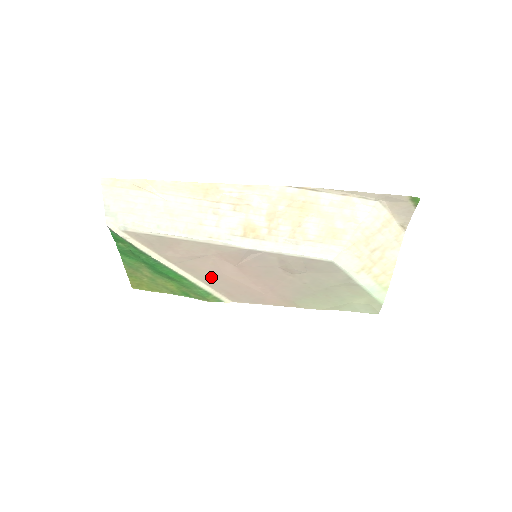
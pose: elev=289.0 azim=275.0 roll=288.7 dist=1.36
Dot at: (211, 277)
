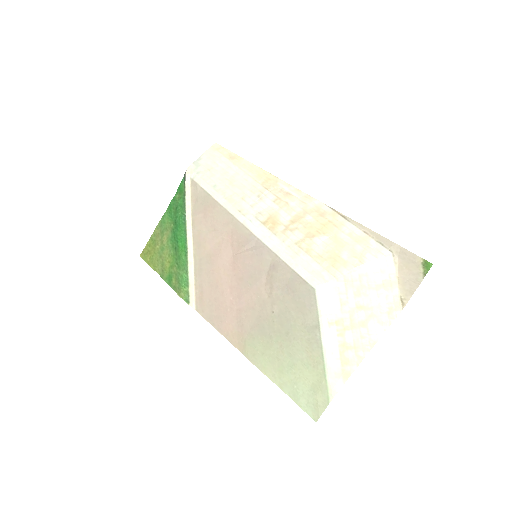
Dot at: (205, 262)
